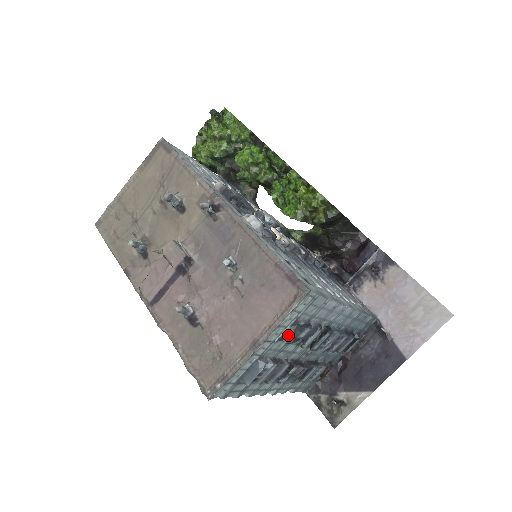
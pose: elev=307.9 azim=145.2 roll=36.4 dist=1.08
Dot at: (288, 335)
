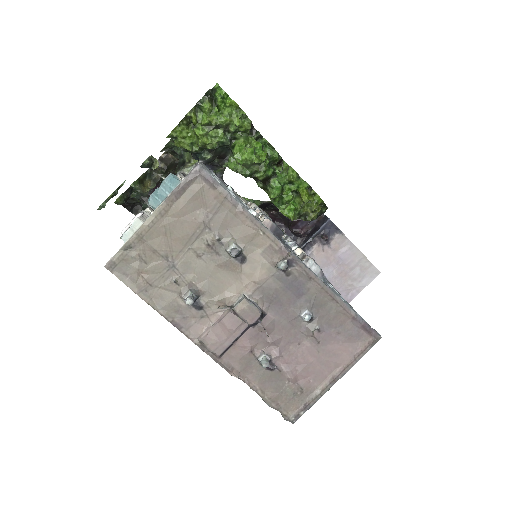
Dot at: occluded
